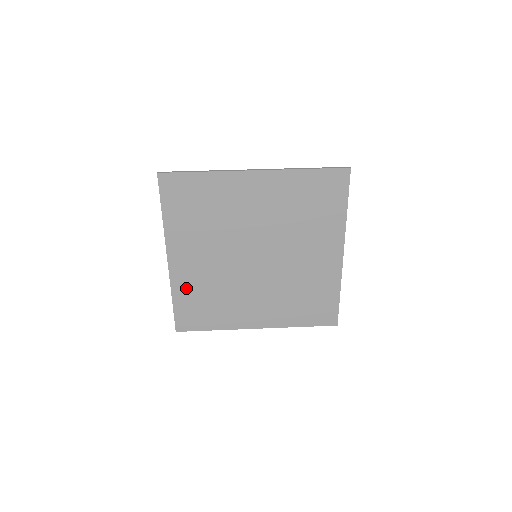
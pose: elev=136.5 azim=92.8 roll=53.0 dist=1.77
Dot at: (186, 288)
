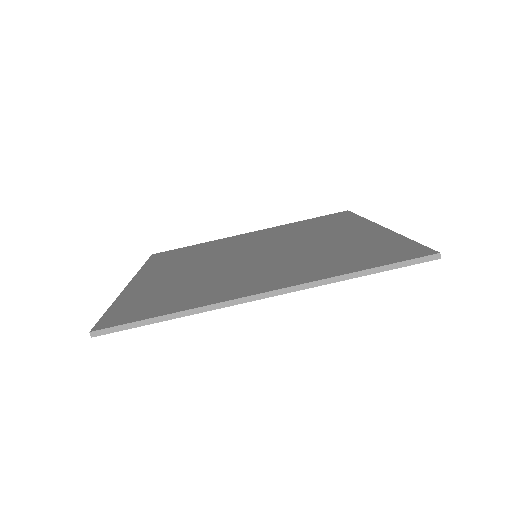
Dot at: occluded
